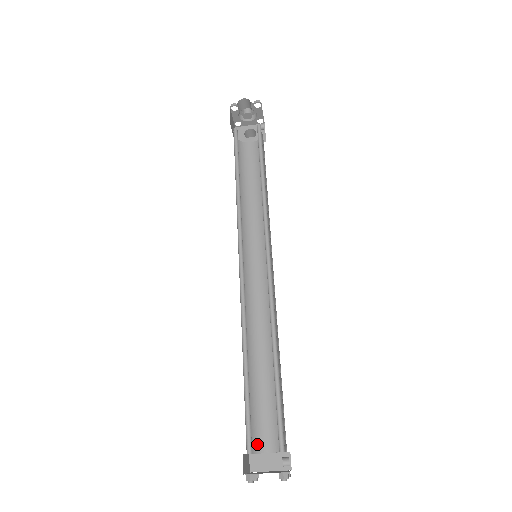
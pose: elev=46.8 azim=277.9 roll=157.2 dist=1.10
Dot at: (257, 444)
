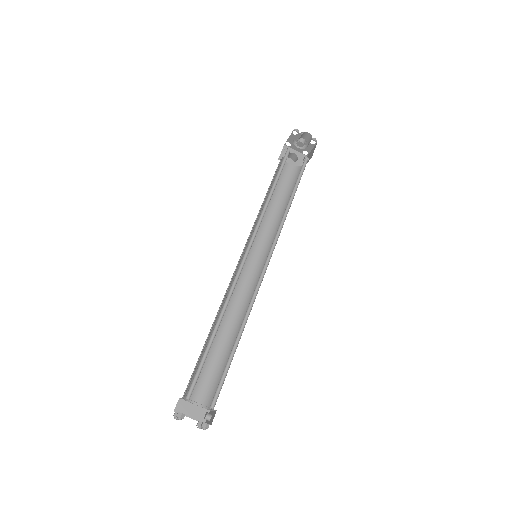
Dot at: occluded
